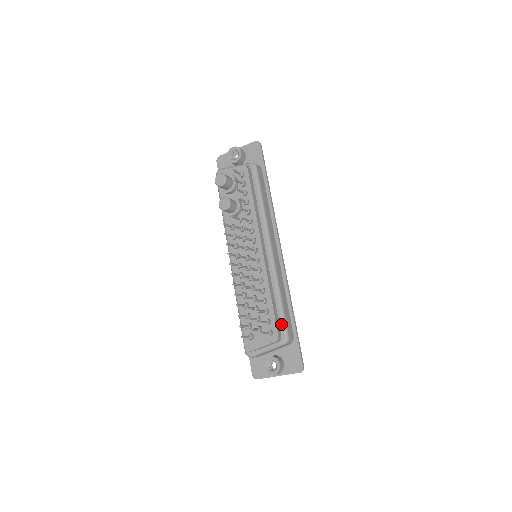
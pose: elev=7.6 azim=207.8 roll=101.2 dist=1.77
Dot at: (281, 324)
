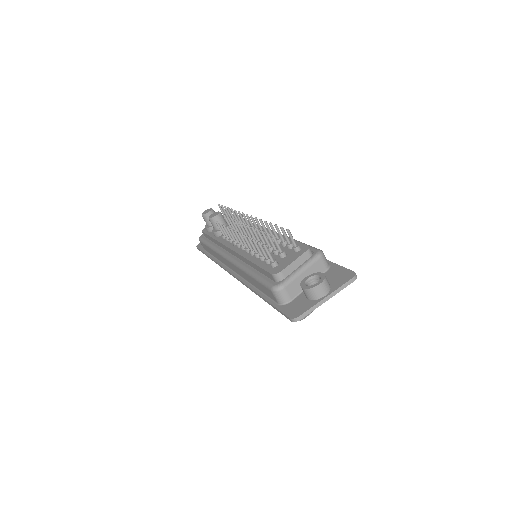
Dot at: occluded
